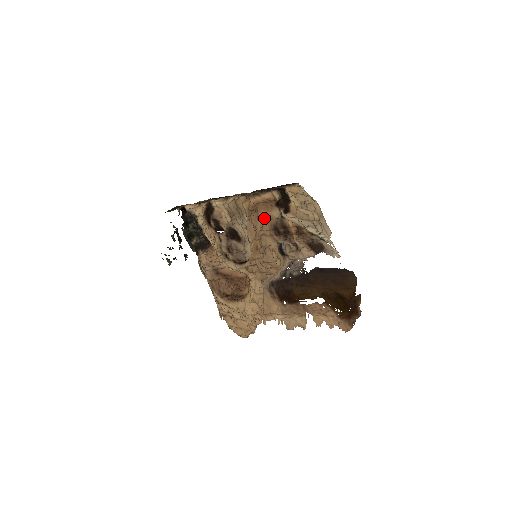
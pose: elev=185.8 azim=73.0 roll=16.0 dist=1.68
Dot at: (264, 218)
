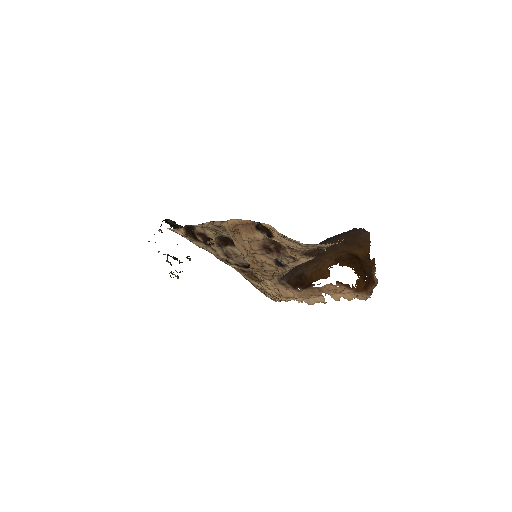
Dot at: (249, 240)
